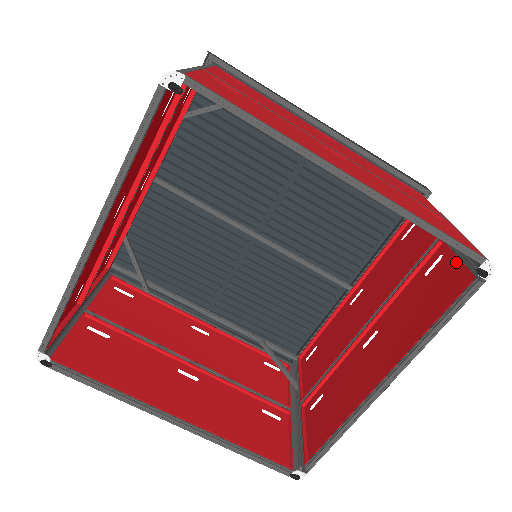
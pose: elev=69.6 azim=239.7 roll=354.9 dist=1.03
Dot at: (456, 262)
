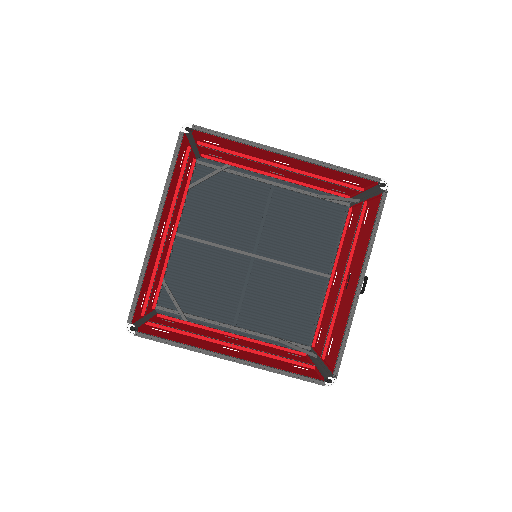
Dot at: (375, 202)
